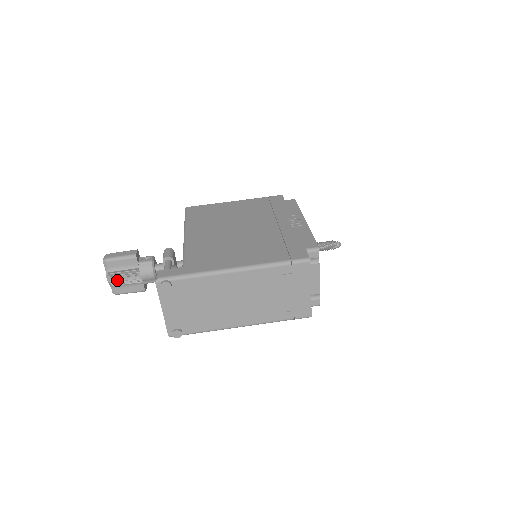
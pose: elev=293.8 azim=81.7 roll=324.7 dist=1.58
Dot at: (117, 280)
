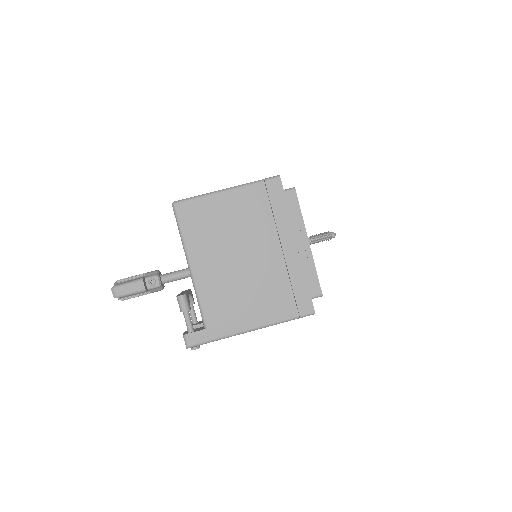
Dot at: (129, 298)
